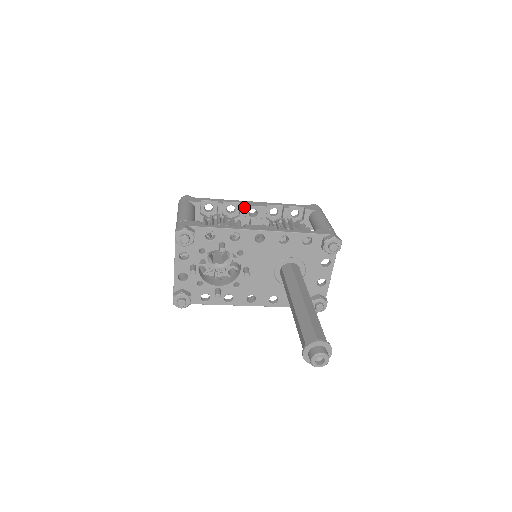
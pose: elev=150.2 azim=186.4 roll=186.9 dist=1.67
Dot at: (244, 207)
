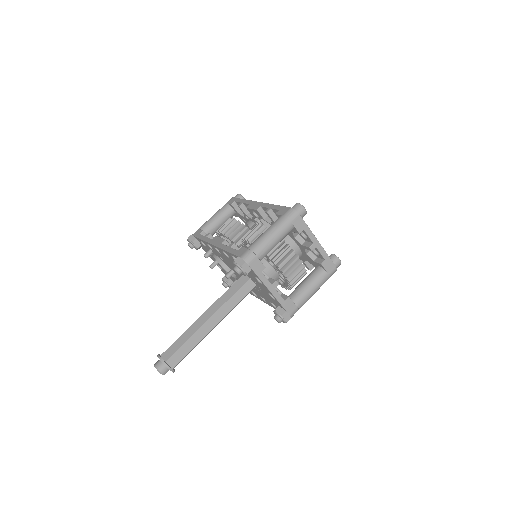
Dot at: (248, 209)
